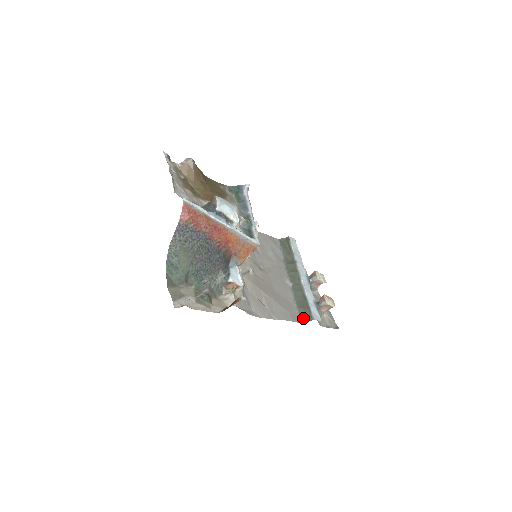
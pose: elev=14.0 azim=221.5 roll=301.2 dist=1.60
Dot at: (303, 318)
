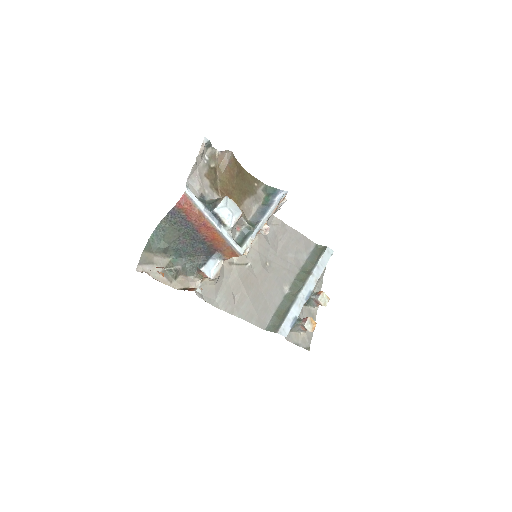
Dot at: (270, 326)
